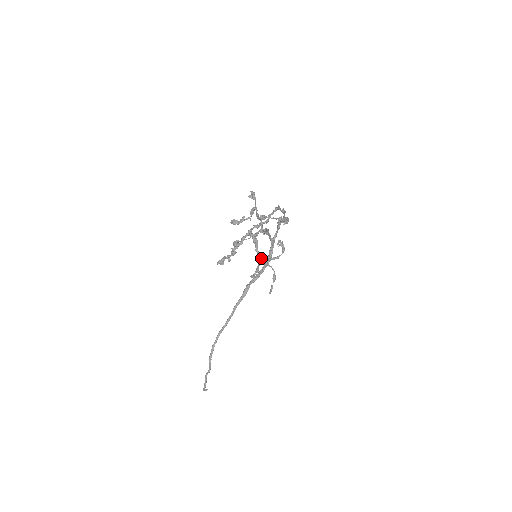
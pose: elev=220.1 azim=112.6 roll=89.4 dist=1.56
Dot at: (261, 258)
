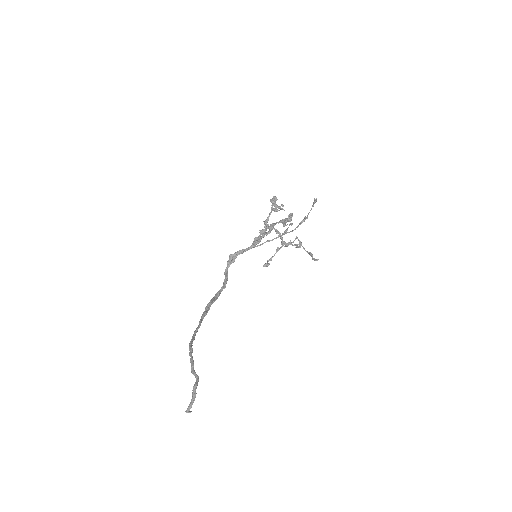
Dot at: occluded
